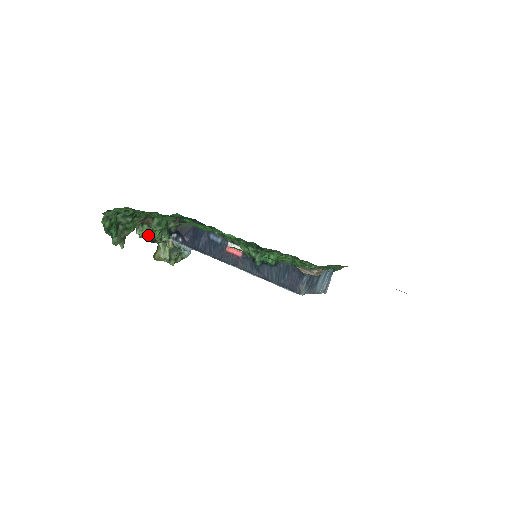
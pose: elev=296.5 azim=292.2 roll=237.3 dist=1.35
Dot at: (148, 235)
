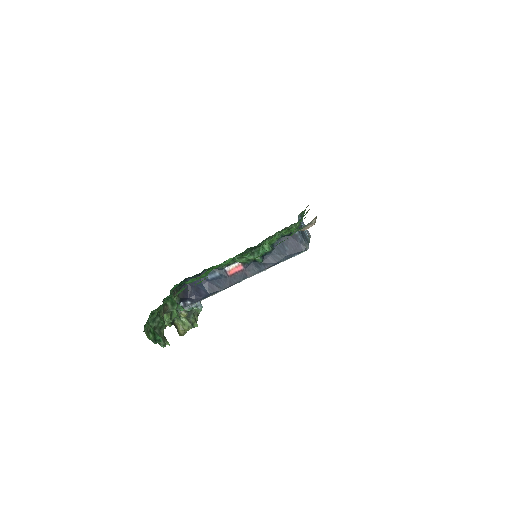
Dot at: (171, 320)
